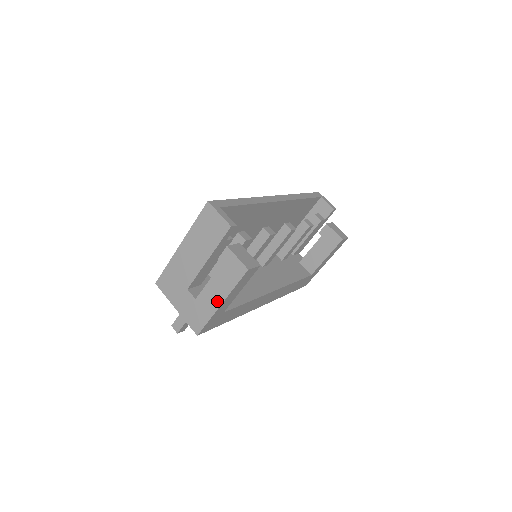
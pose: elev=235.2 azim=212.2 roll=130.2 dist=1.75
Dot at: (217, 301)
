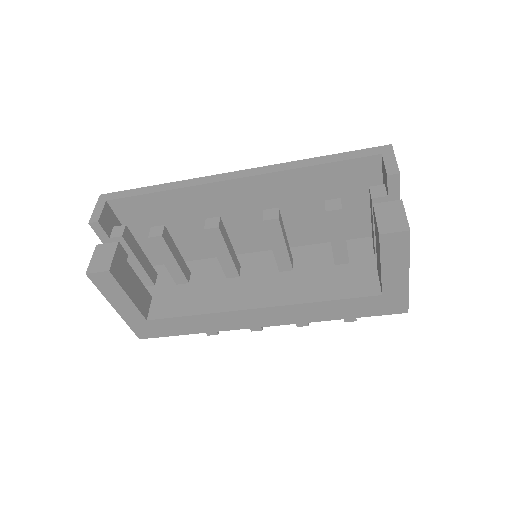
Dot at: occluded
